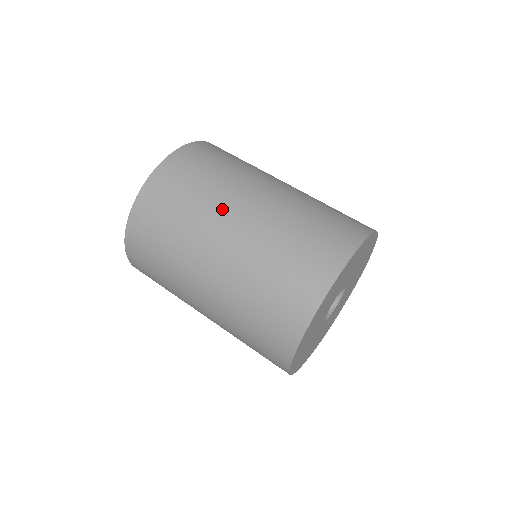
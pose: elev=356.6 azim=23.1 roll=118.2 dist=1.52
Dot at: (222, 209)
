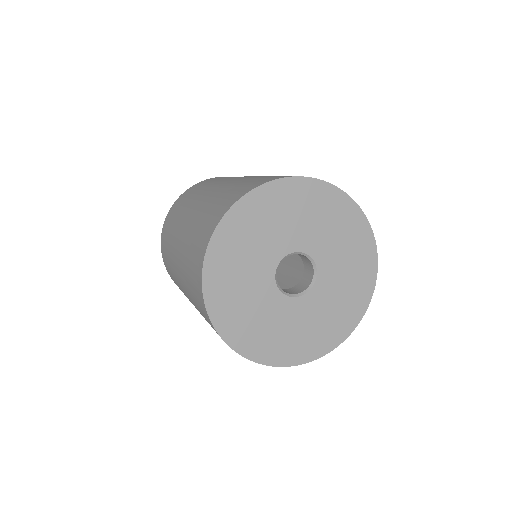
Dot at: (186, 211)
